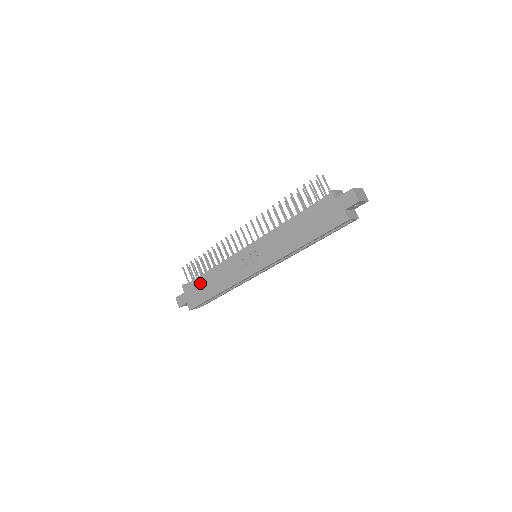
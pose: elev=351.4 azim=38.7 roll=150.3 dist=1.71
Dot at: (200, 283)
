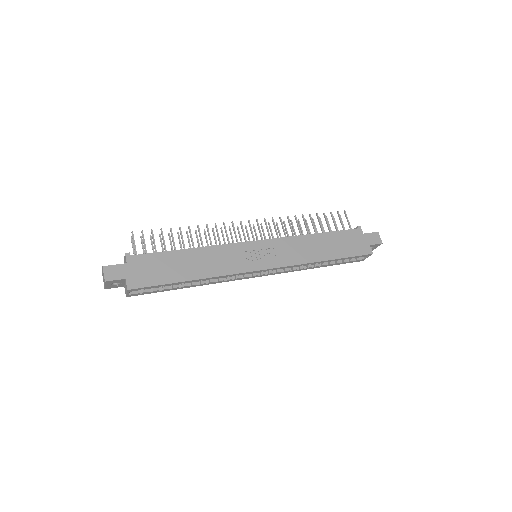
Dot at: (166, 259)
